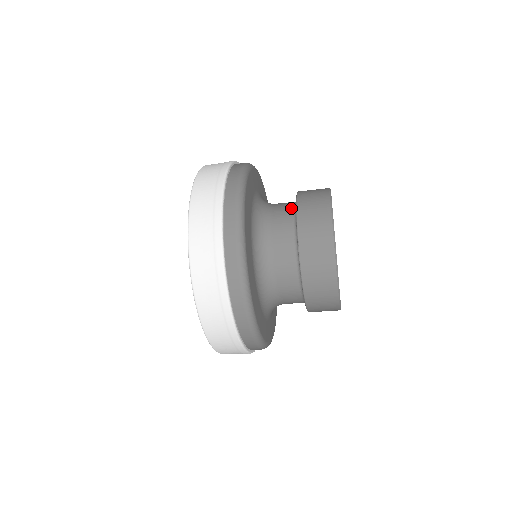
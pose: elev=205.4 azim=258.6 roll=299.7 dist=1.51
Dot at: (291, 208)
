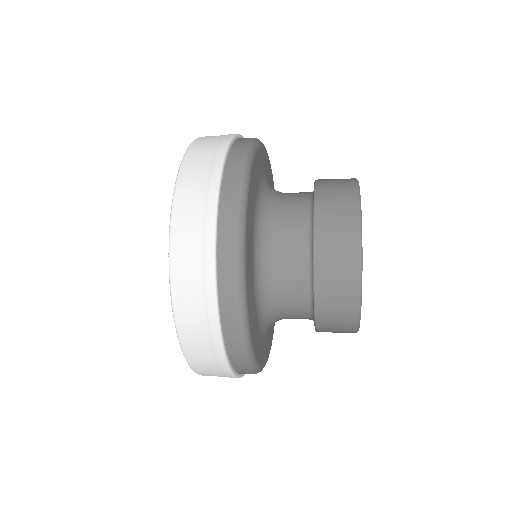
Dot at: (305, 230)
